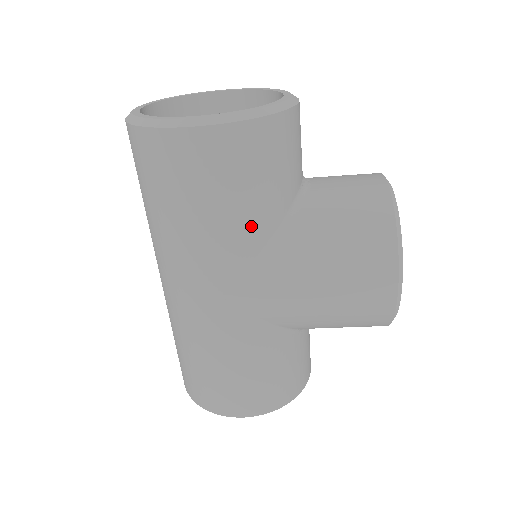
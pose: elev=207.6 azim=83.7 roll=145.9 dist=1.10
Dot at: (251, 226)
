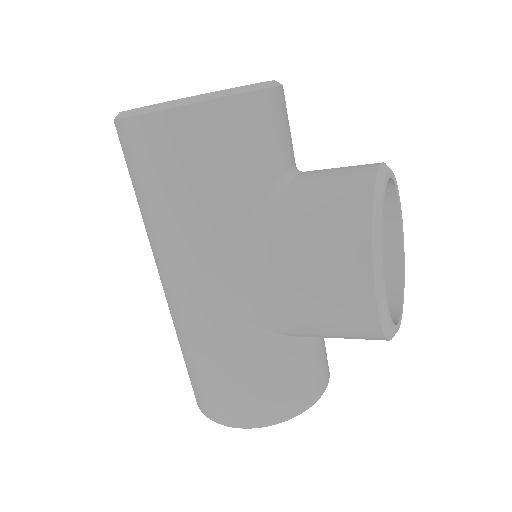
Dot at: (215, 215)
